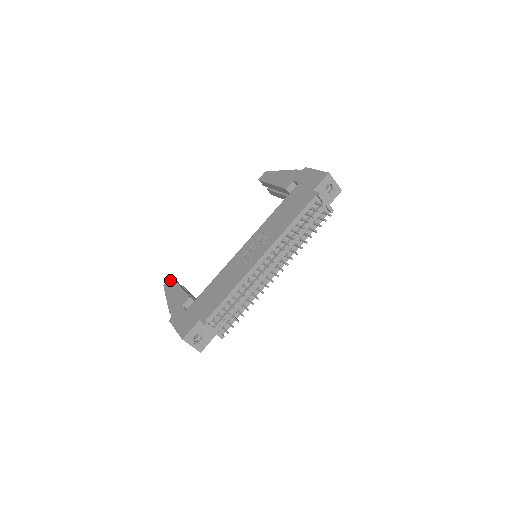
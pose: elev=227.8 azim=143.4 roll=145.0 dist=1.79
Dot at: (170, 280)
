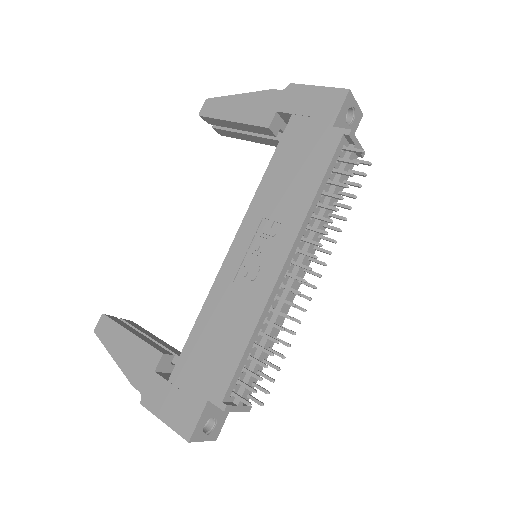
Dot at: (104, 321)
